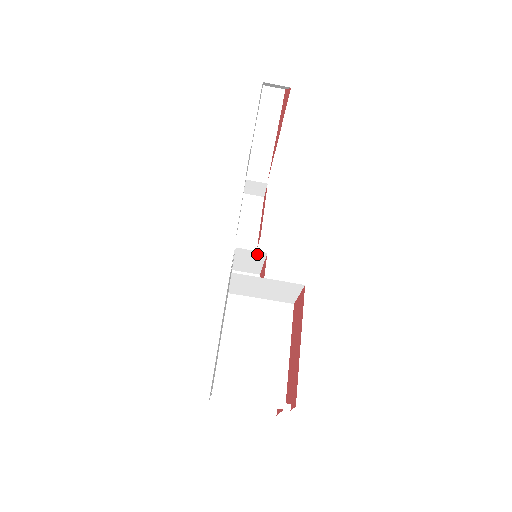
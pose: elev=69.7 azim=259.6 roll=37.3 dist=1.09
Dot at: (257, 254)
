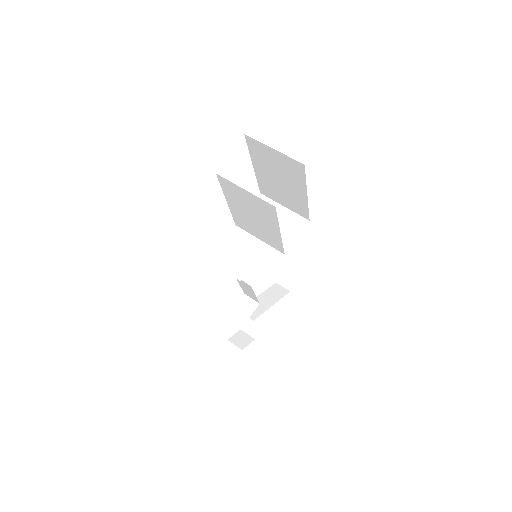
Dot at: occluded
